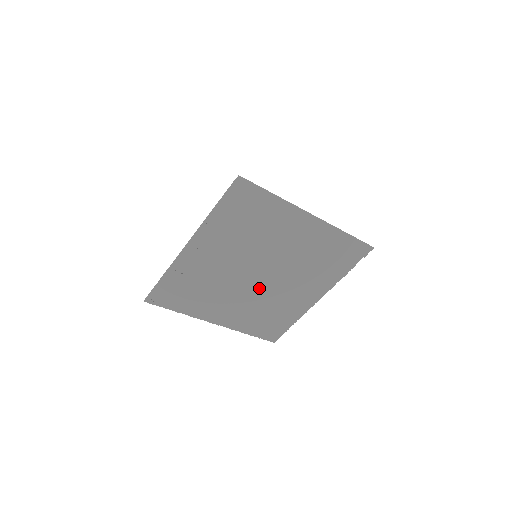
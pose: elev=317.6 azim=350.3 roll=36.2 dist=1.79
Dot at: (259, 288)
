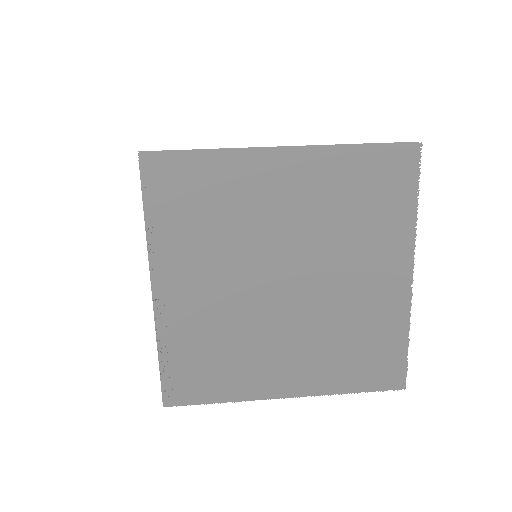
Dot at: (303, 305)
